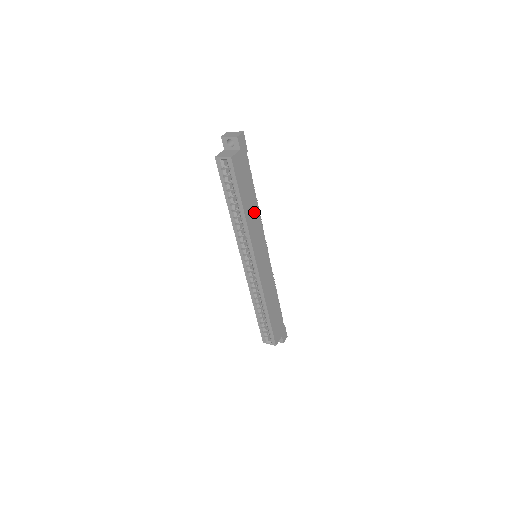
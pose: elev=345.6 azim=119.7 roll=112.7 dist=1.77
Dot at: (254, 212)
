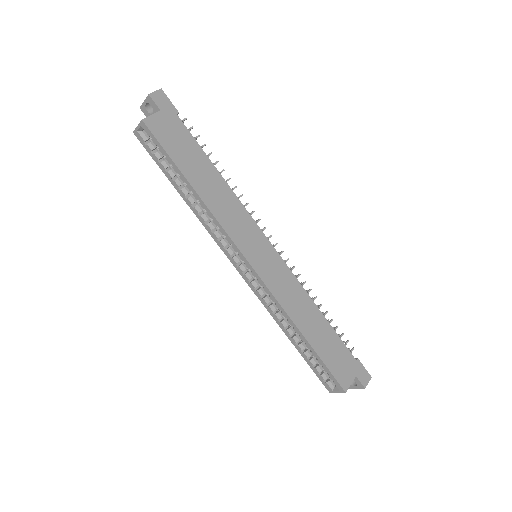
Dot at: (219, 190)
